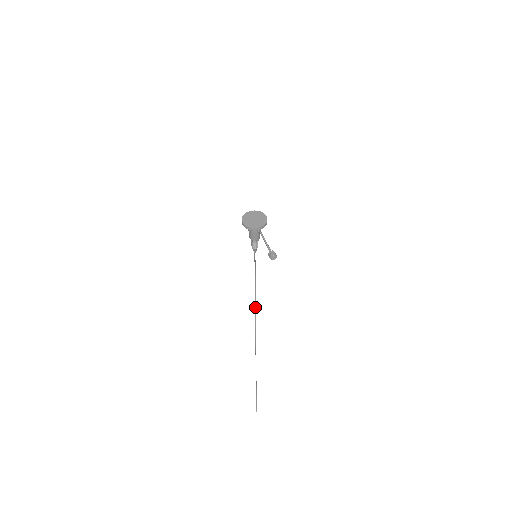
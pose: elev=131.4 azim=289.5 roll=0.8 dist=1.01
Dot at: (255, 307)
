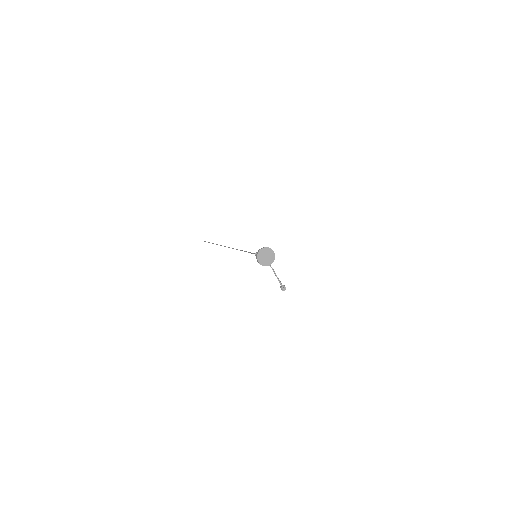
Dot at: occluded
